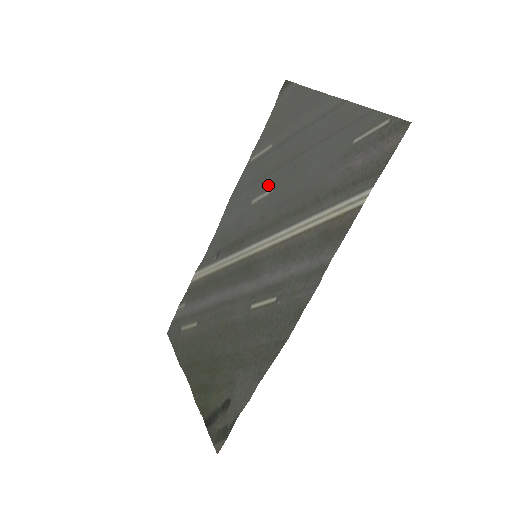
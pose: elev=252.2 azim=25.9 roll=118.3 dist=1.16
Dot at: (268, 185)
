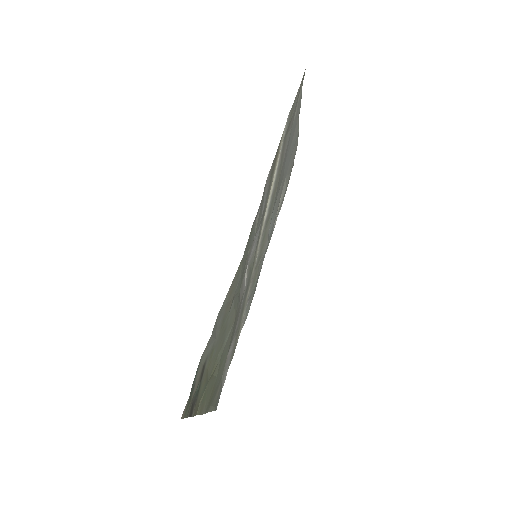
Dot at: (272, 213)
